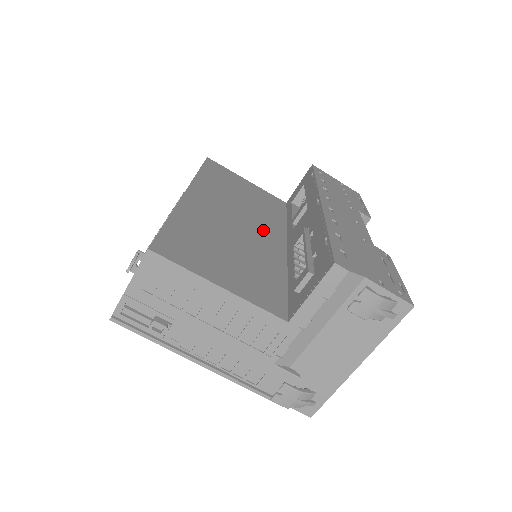
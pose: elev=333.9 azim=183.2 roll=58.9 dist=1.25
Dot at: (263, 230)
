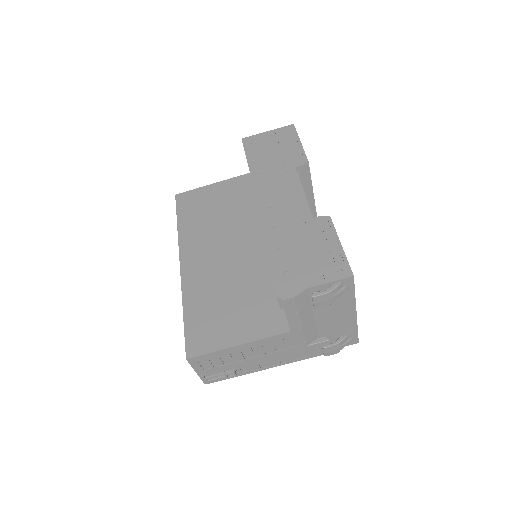
Dot at: (245, 241)
